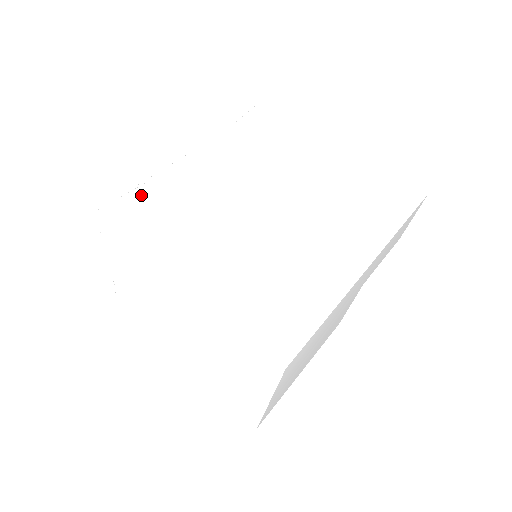
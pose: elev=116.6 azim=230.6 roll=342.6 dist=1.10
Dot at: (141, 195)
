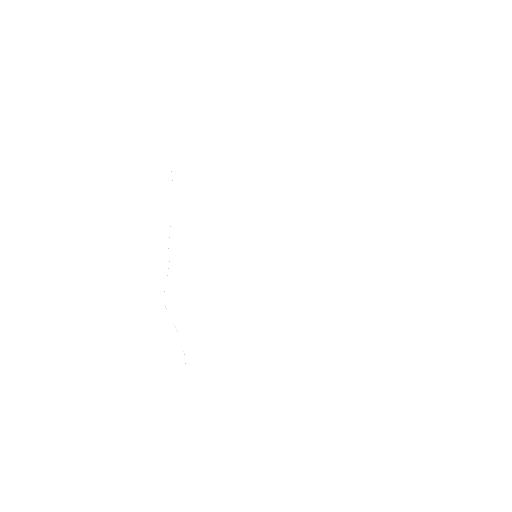
Dot at: (177, 268)
